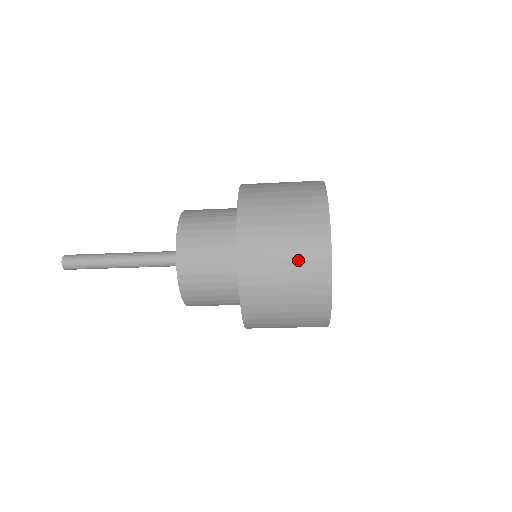
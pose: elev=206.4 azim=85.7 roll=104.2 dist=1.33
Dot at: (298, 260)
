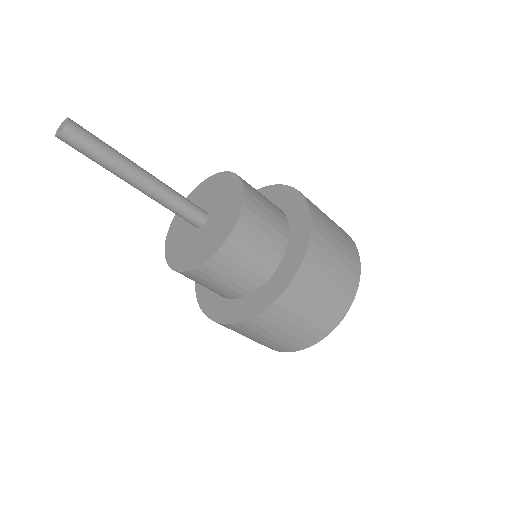
Dot at: (327, 306)
